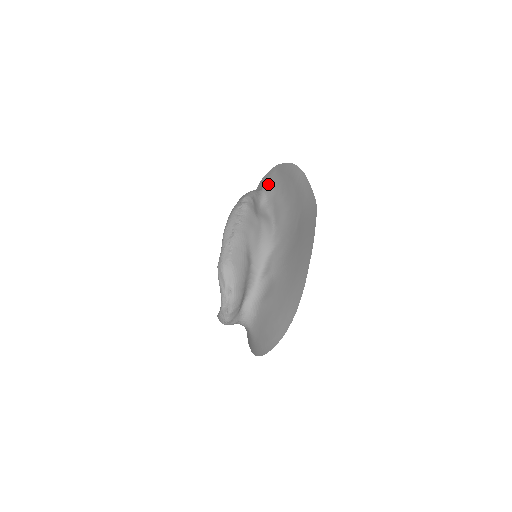
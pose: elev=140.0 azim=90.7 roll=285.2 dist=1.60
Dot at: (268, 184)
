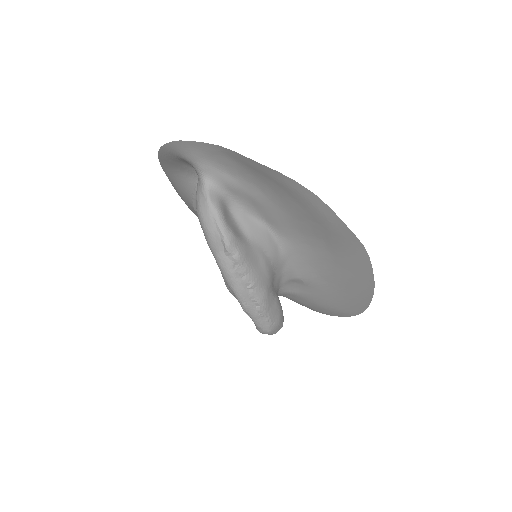
Dot at: (215, 168)
